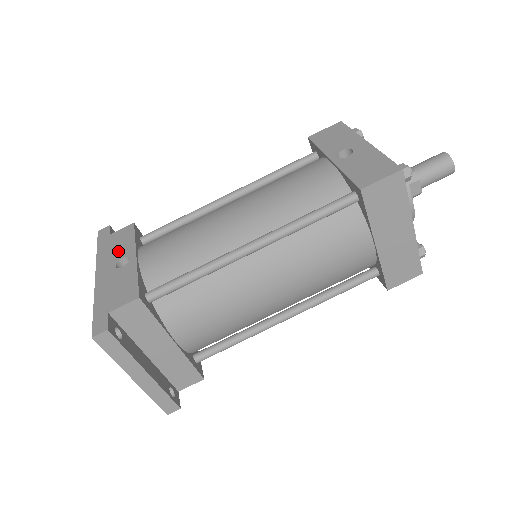
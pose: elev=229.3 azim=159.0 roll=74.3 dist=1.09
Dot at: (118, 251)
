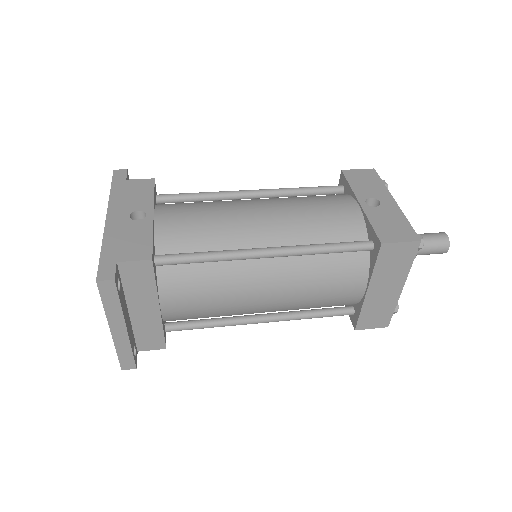
Dot at: (134, 201)
